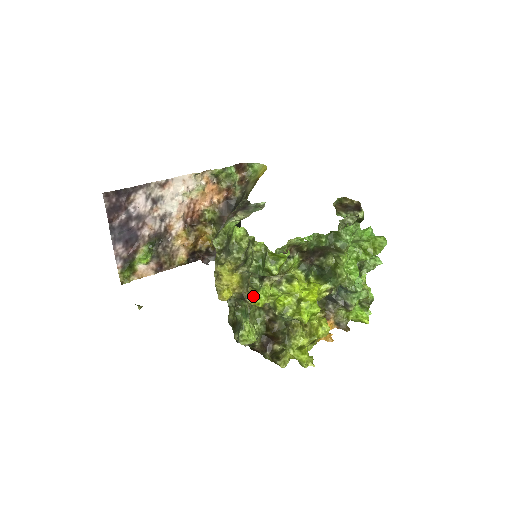
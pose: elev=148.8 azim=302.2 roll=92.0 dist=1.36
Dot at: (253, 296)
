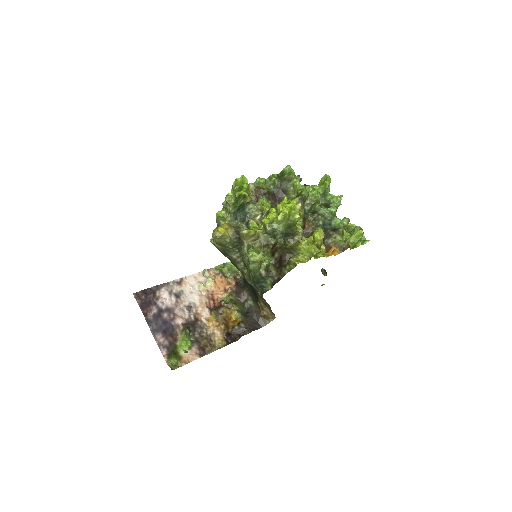
Dot at: (245, 230)
